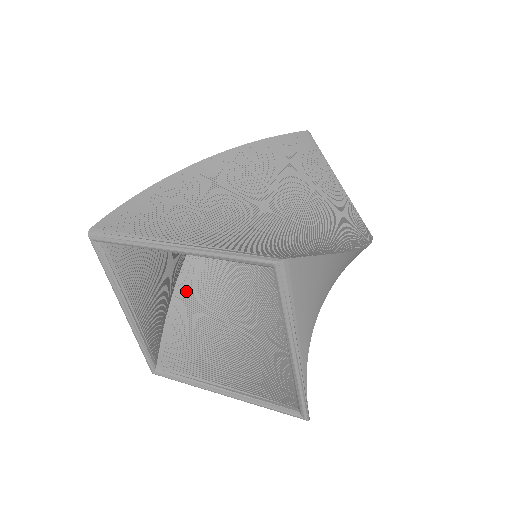
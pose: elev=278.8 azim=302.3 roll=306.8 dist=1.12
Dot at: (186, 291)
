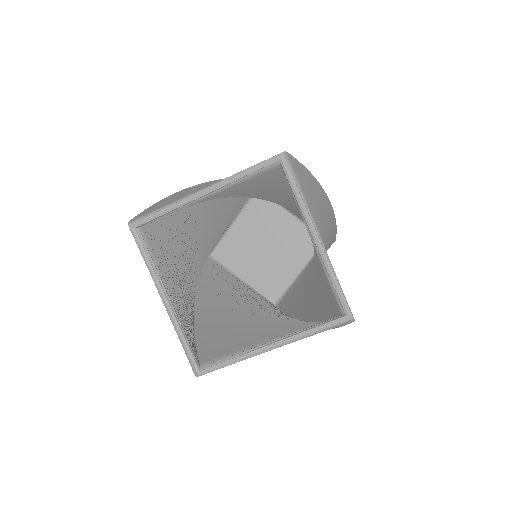
Dot at: (205, 316)
